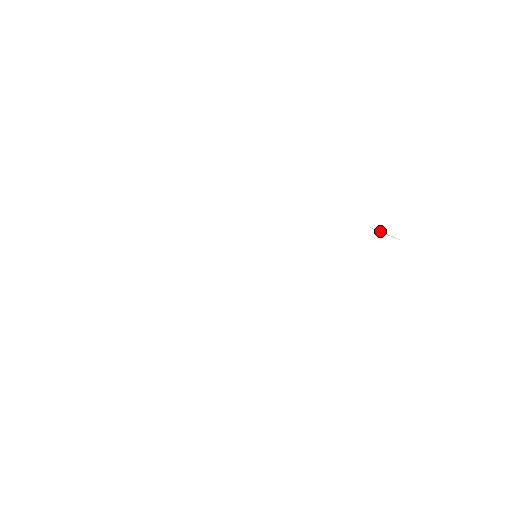
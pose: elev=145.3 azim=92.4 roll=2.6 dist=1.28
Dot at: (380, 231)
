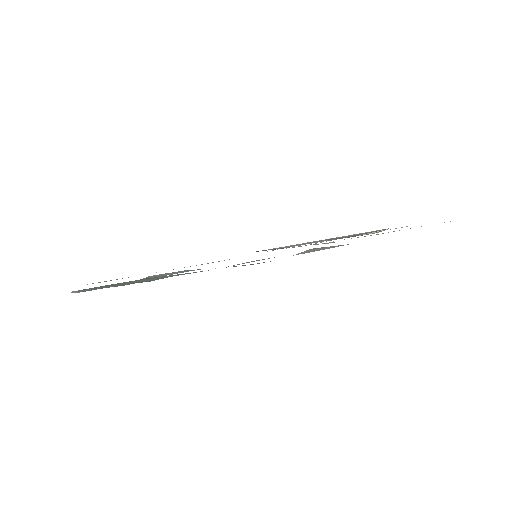
Dot at: (365, 234)
